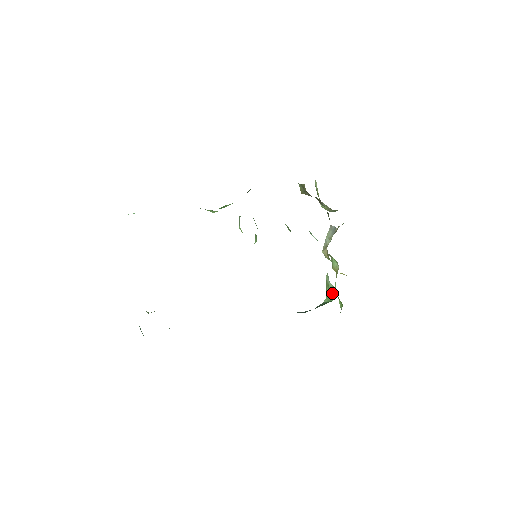
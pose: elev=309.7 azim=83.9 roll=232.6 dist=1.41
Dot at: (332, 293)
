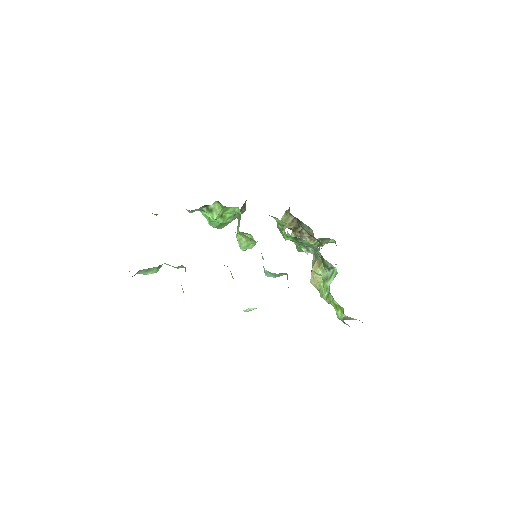
Dot at: (333, 278)
